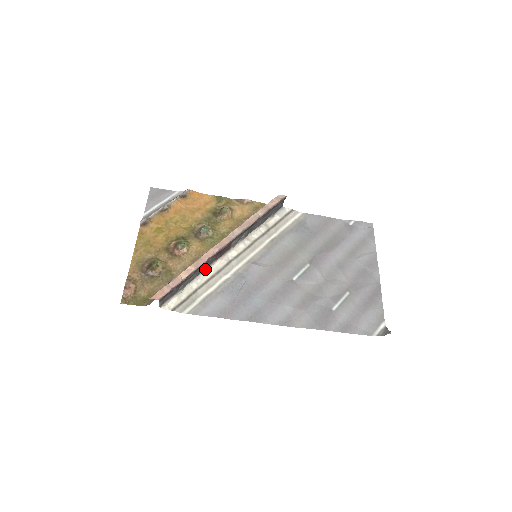
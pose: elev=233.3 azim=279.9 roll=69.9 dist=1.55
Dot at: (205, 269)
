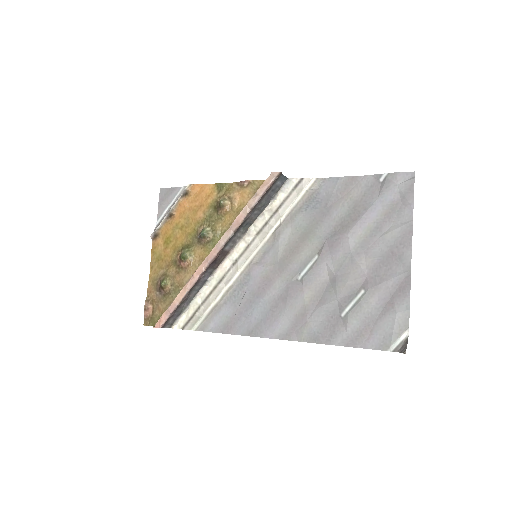
Dot at: (206, 281)
